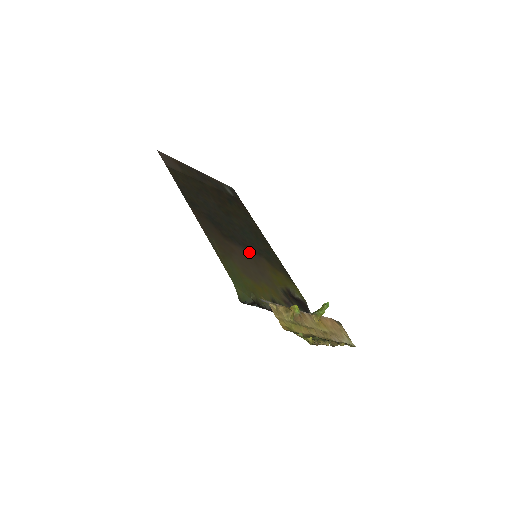
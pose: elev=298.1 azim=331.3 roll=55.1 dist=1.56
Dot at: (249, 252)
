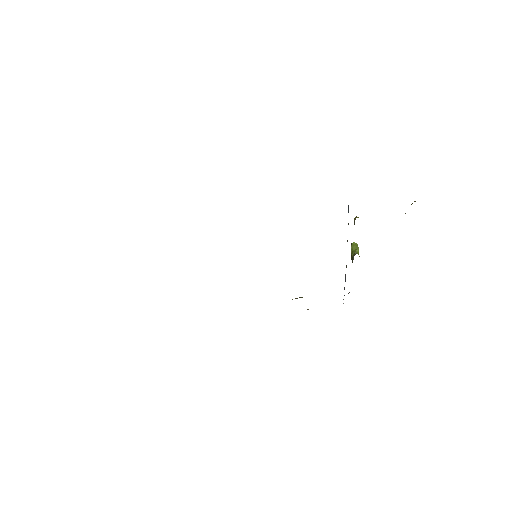
Dot at: occluded
